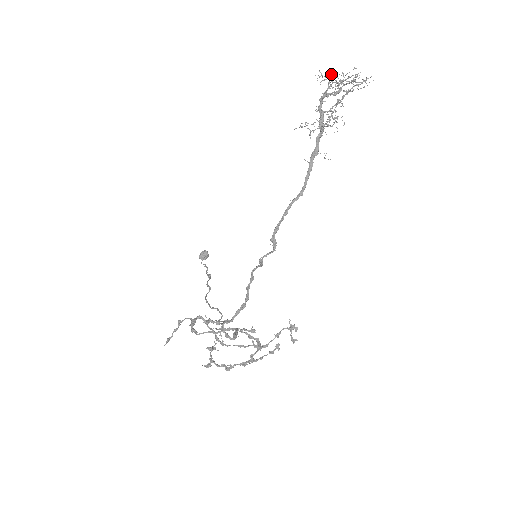
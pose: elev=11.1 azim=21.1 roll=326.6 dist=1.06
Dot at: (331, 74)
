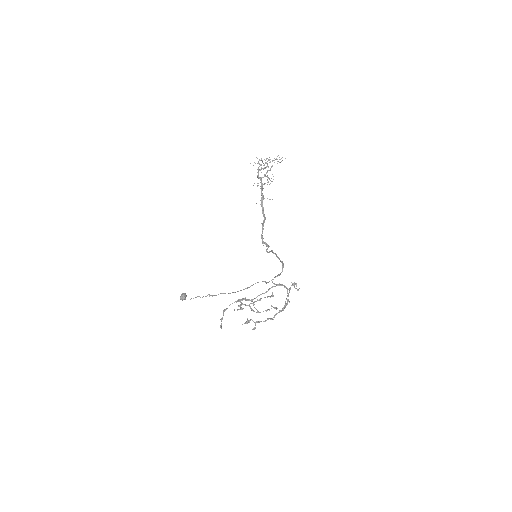
Dot at: (260, 160)
